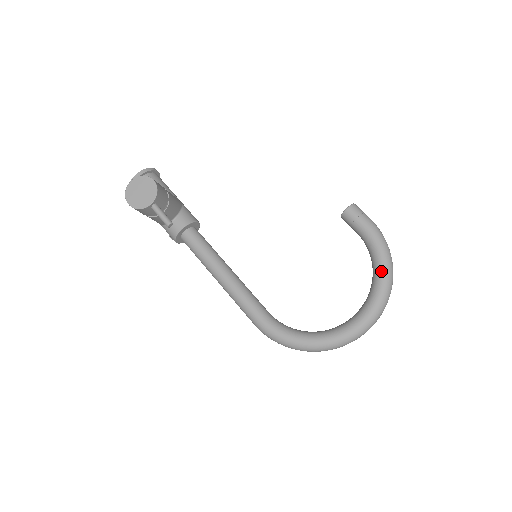
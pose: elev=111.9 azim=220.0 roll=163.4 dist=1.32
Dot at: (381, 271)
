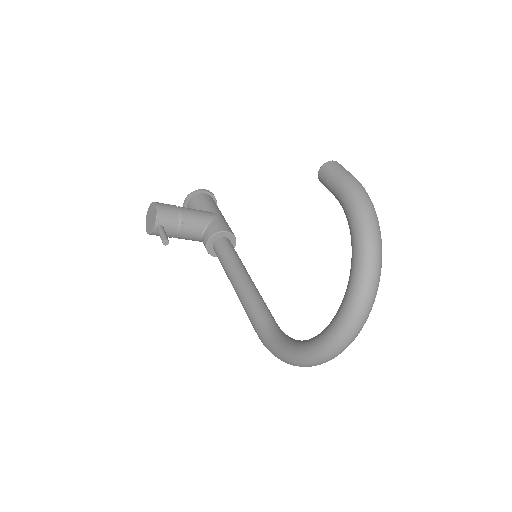
Dot at: (353, 245)
